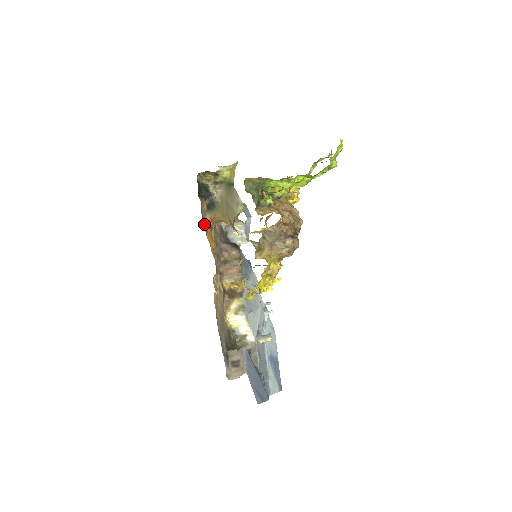
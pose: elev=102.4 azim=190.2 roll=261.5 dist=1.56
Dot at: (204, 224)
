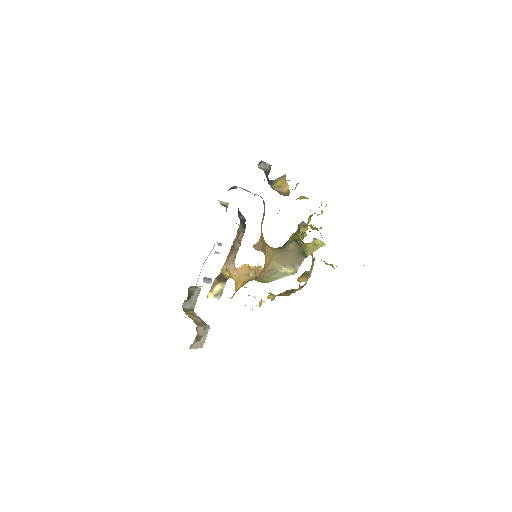
Dot at: occluded
